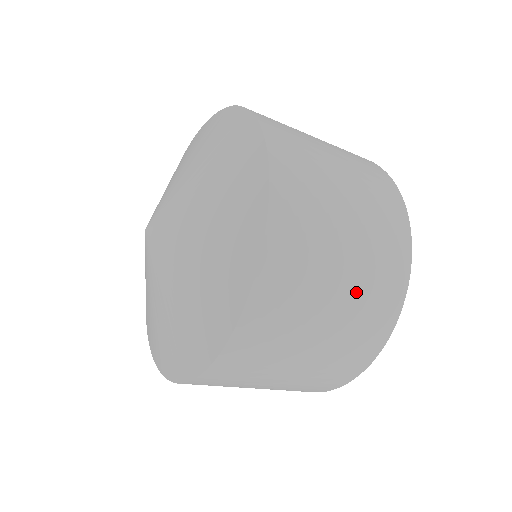
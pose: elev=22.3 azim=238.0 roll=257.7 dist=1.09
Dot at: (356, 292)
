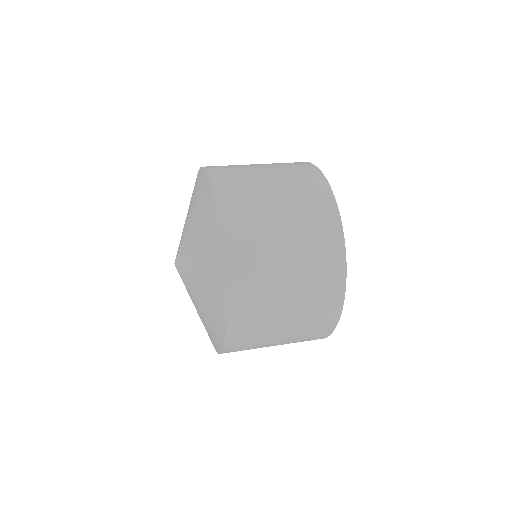
Dot at: (296, 332)
